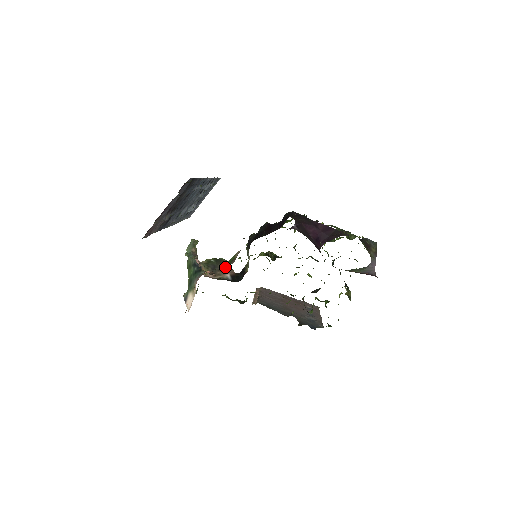
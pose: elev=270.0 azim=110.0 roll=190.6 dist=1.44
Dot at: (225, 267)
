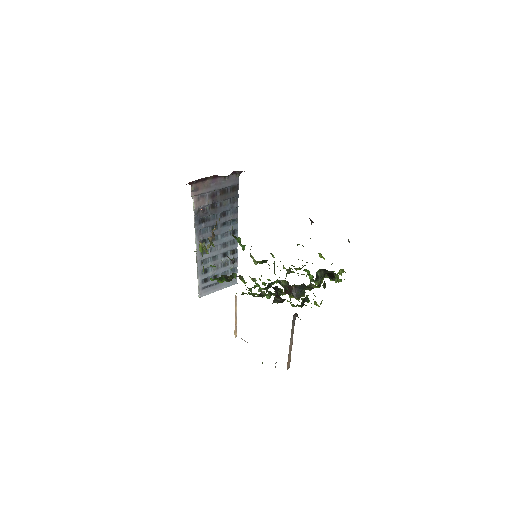
Dot at: (228, 257)
